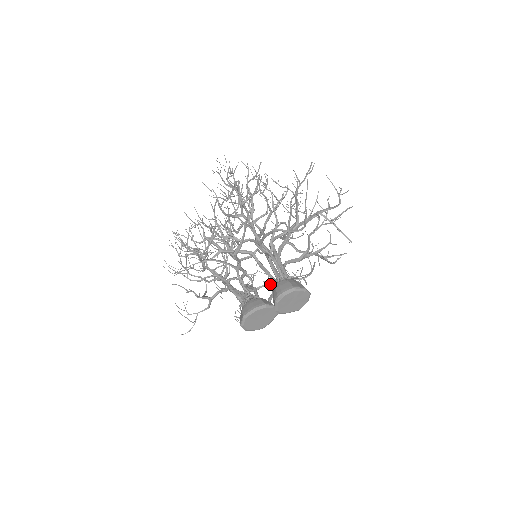
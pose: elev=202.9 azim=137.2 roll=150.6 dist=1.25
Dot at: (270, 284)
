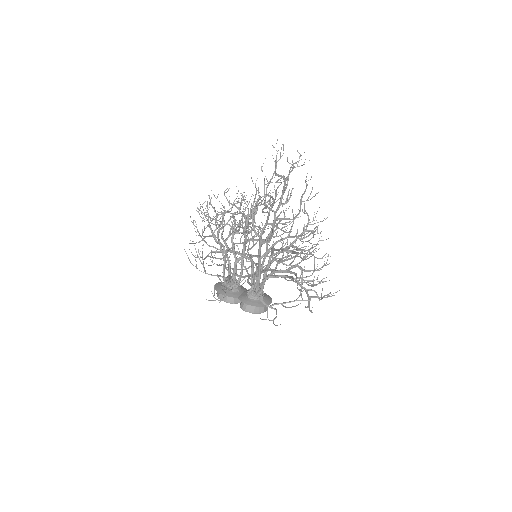
Dot at: occluded
